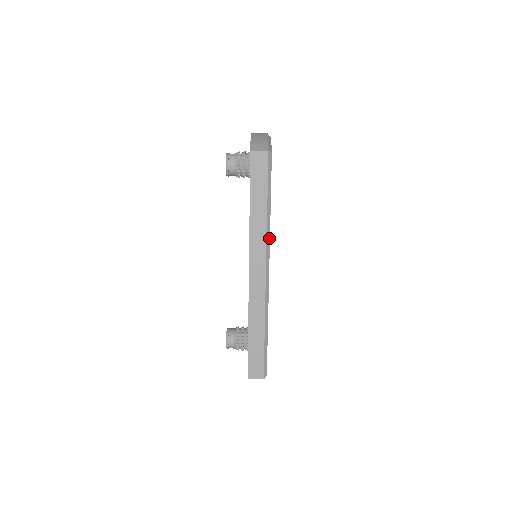
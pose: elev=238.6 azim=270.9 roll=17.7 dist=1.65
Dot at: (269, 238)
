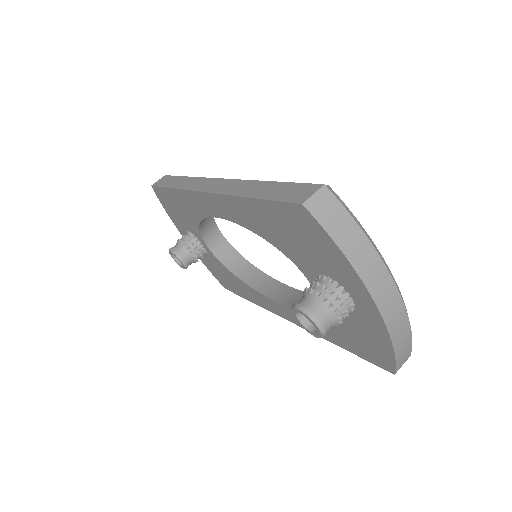
Dot at: occluded
